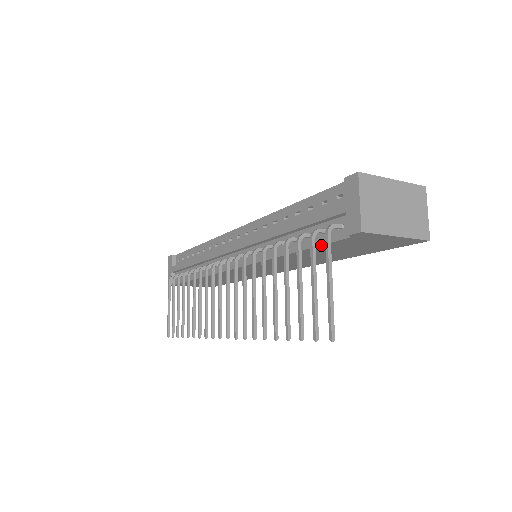
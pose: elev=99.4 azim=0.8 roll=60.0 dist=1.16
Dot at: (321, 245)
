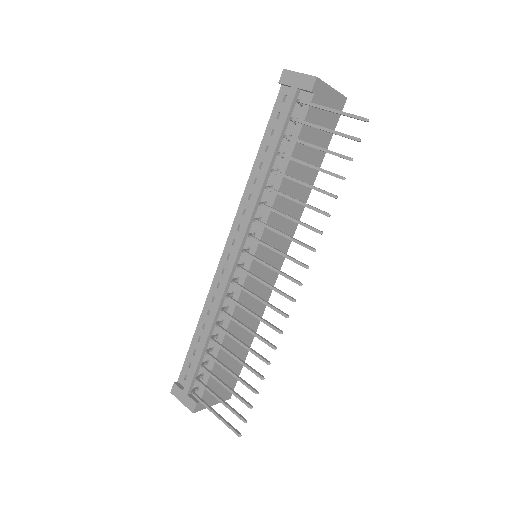
Dot at: (301, 130)
